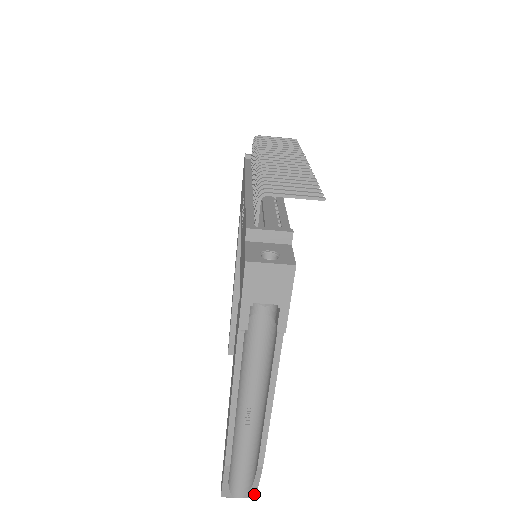
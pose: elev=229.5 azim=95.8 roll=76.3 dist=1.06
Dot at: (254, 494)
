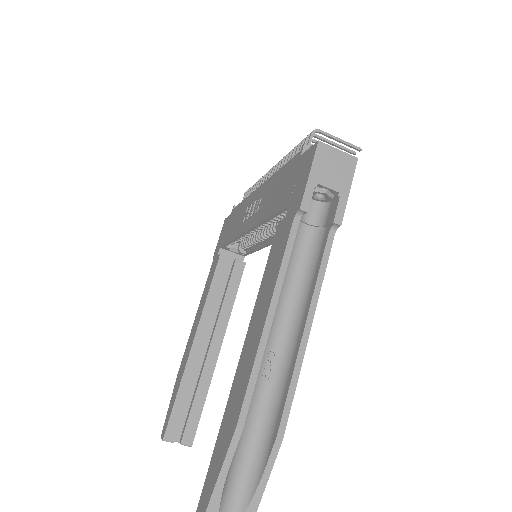
Dot at: out of frame
